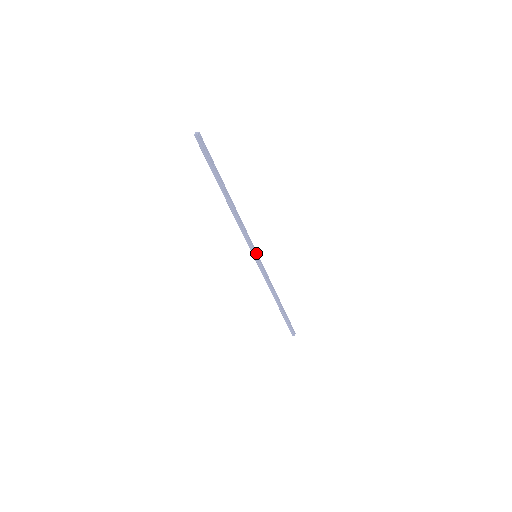
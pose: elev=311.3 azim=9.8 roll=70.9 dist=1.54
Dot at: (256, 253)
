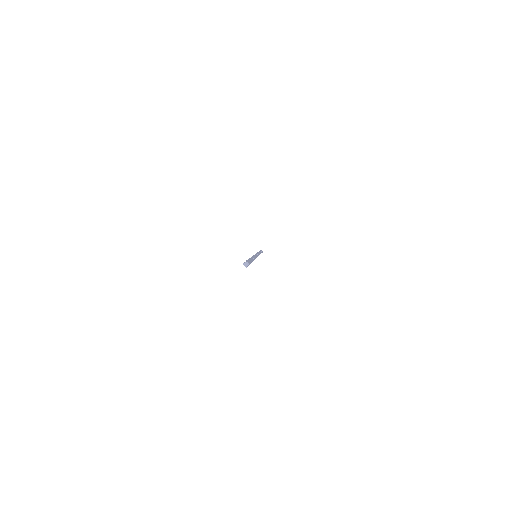
Dot at: occluded
